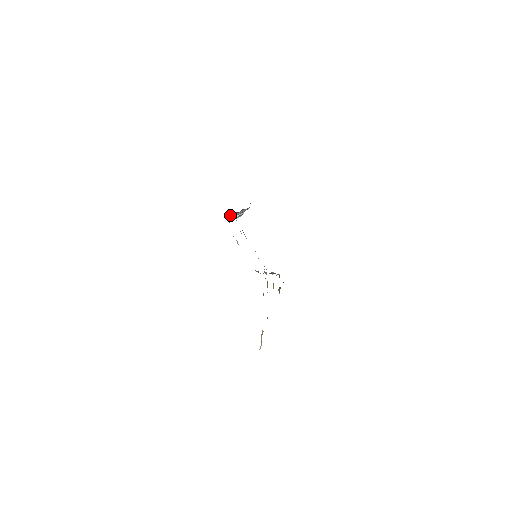
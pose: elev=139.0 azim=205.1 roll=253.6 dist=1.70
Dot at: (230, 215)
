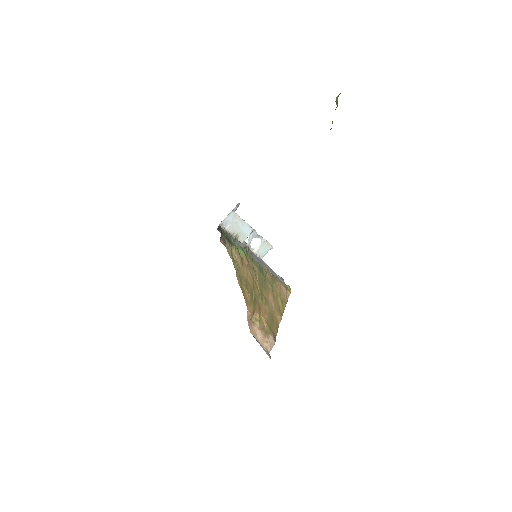
Dot at: occluded
